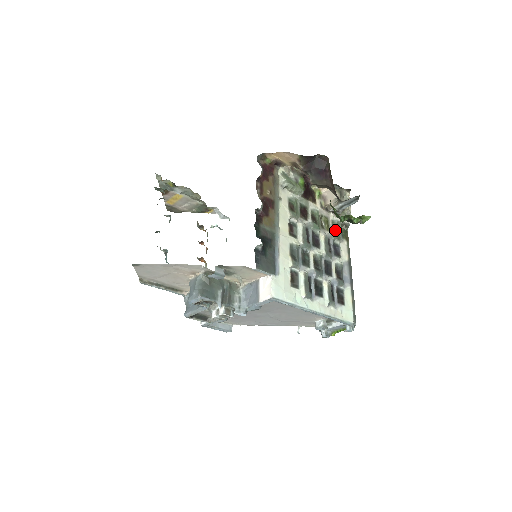
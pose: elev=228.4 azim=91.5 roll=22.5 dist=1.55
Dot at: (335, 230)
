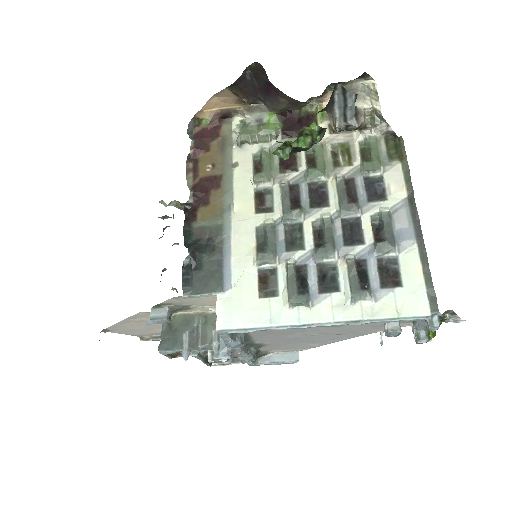
Dot at: (364, 157)
